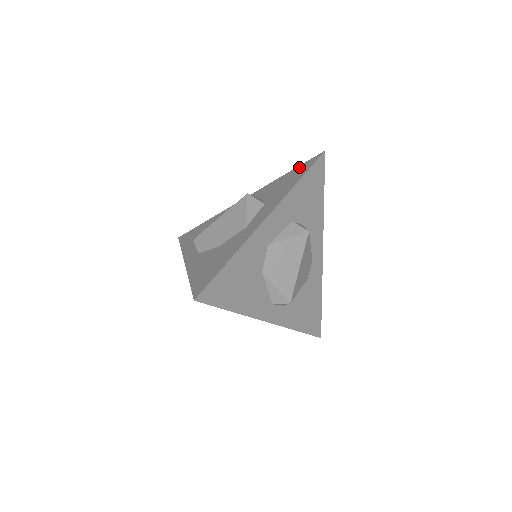
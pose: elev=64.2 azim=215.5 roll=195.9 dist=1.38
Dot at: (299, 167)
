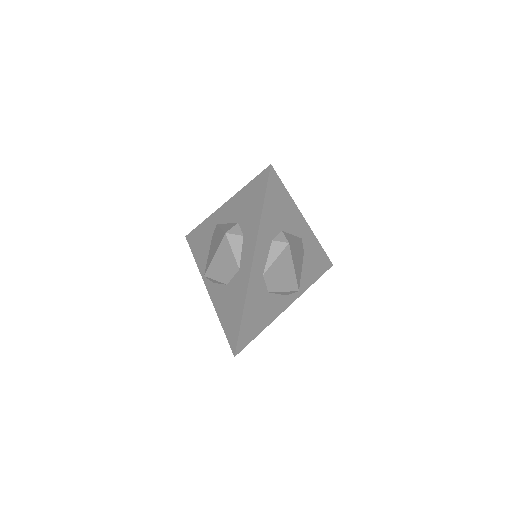
Dot at: (255, 182)
